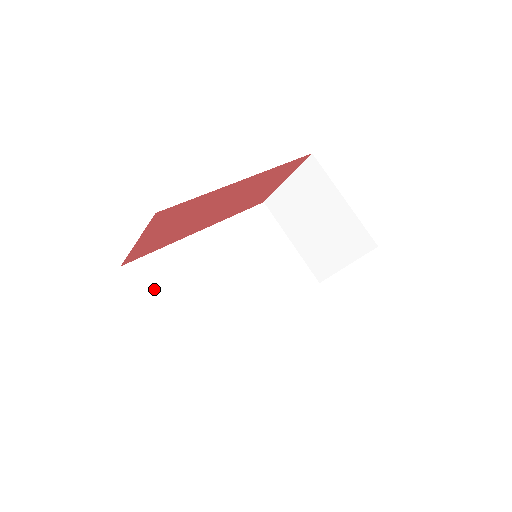
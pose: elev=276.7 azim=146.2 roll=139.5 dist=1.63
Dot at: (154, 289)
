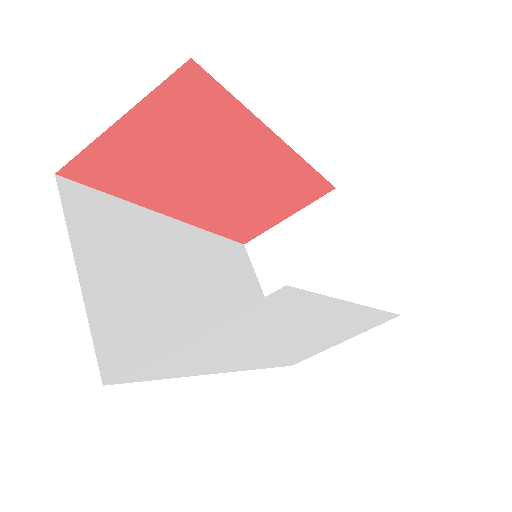
Dot at: (92, 232)
